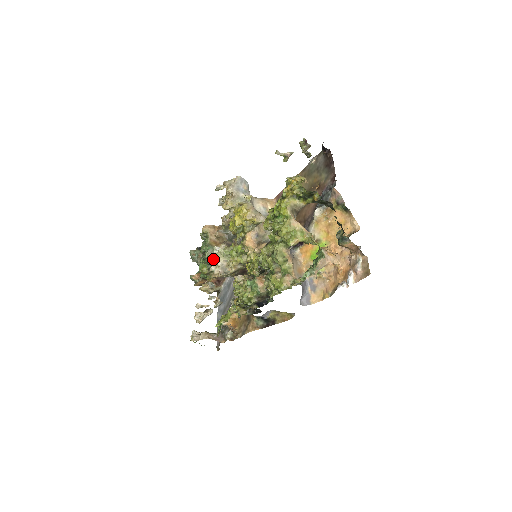
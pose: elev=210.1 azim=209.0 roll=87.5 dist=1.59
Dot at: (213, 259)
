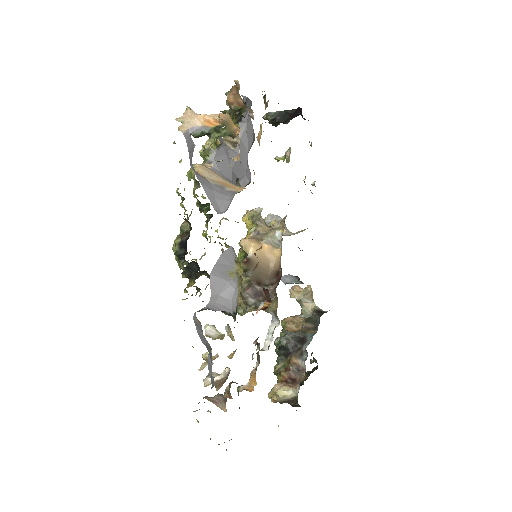
Dot at: occluded
